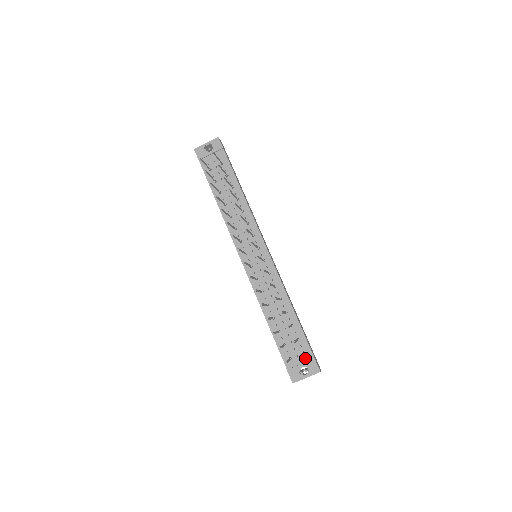
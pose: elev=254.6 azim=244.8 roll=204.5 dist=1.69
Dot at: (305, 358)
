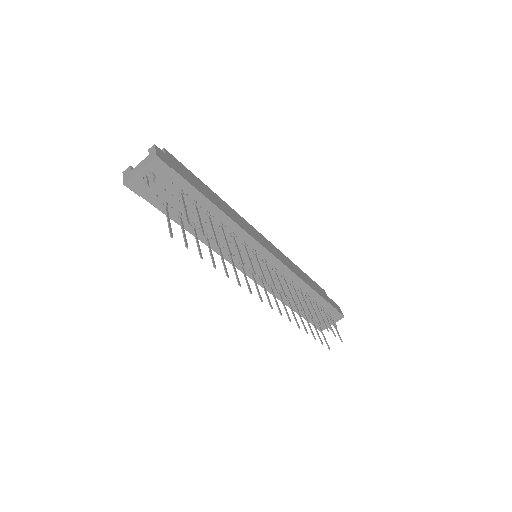
Dot at: occluded
